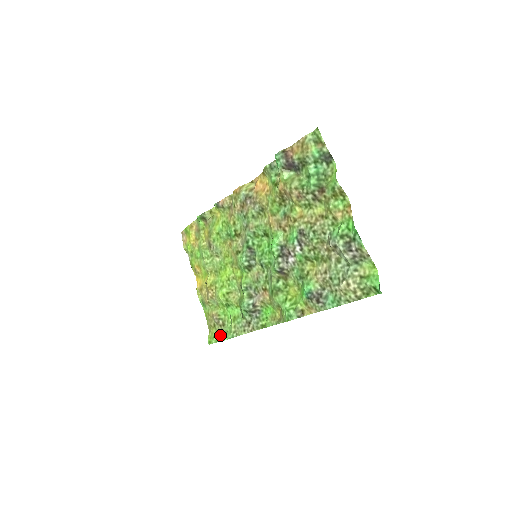
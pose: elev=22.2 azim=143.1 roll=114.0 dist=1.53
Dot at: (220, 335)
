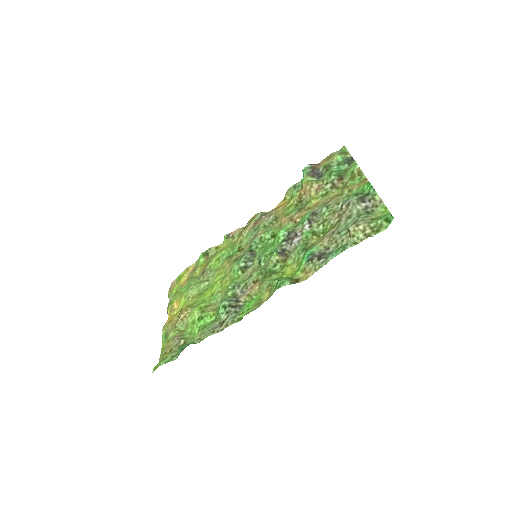
Dot at: (175, 355)
